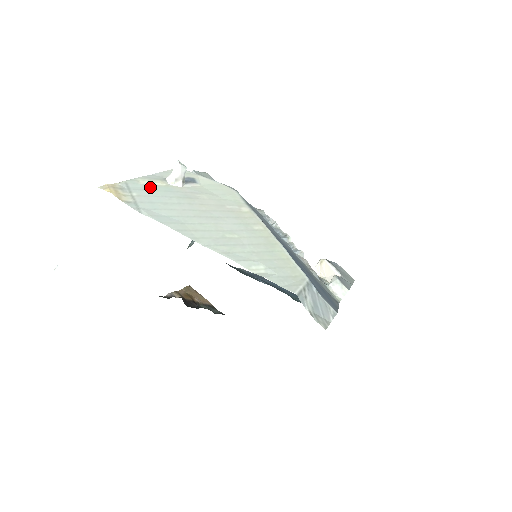
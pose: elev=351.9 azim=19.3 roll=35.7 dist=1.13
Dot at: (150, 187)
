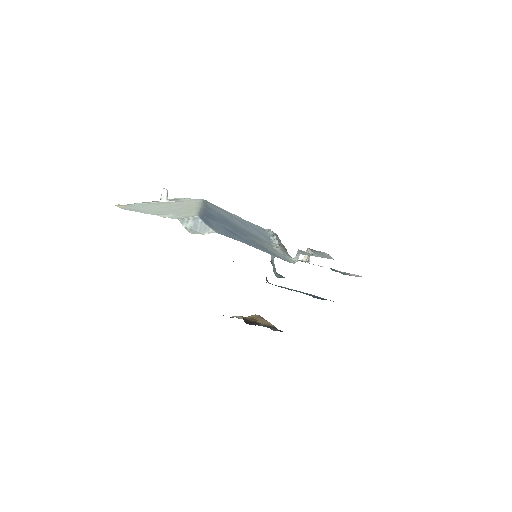
Dot at: (145, 204)
